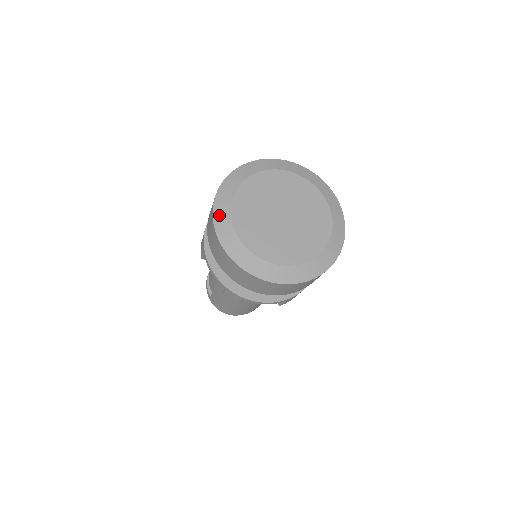
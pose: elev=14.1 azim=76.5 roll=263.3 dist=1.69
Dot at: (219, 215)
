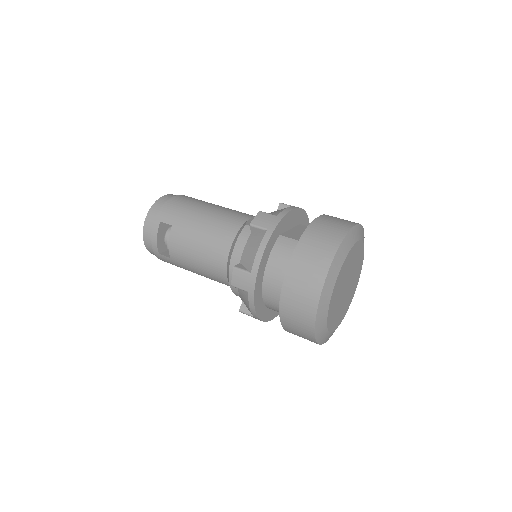
Dot at: (321, 310)
